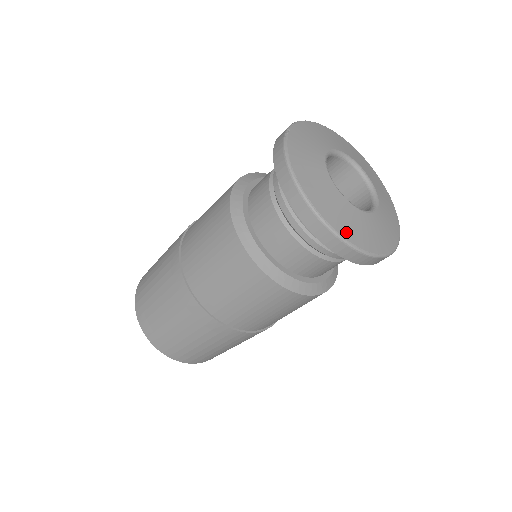
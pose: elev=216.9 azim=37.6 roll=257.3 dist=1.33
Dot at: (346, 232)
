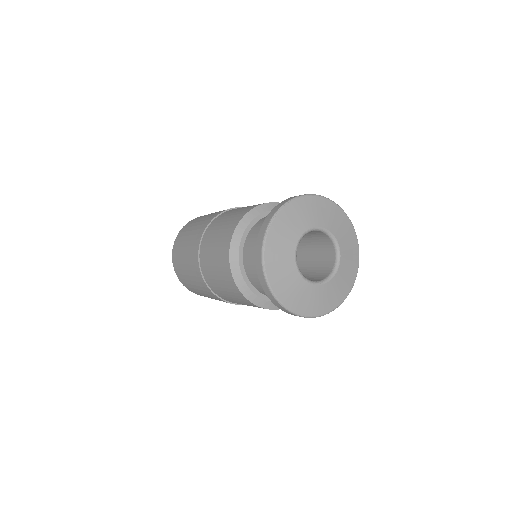
Dot at: (299, 308)
